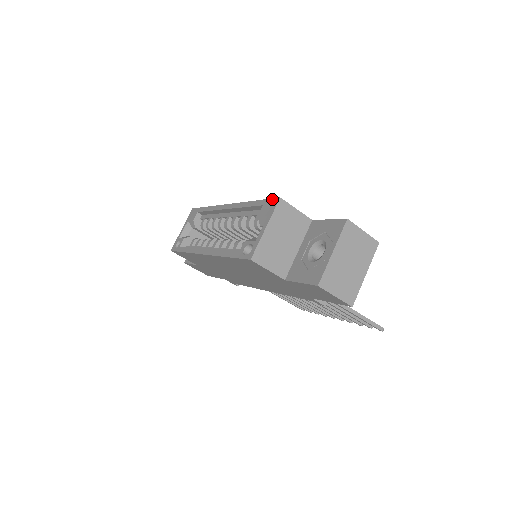
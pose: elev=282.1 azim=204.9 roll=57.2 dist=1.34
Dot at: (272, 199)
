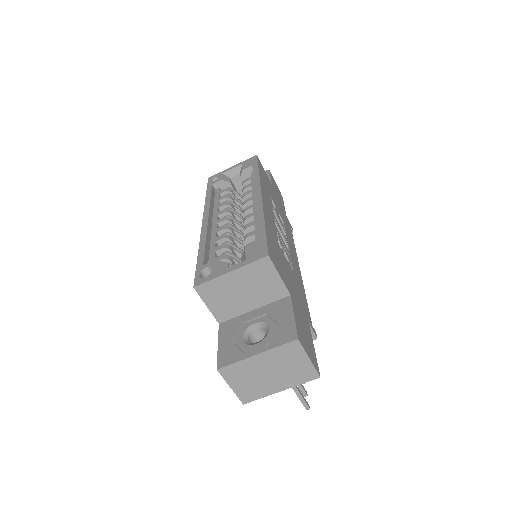
Dot at: (266, 247)
